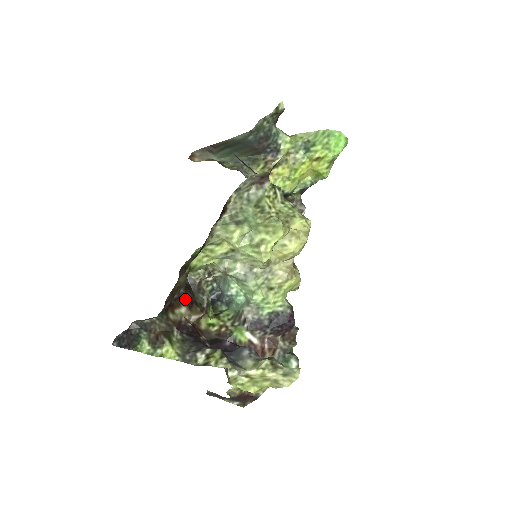
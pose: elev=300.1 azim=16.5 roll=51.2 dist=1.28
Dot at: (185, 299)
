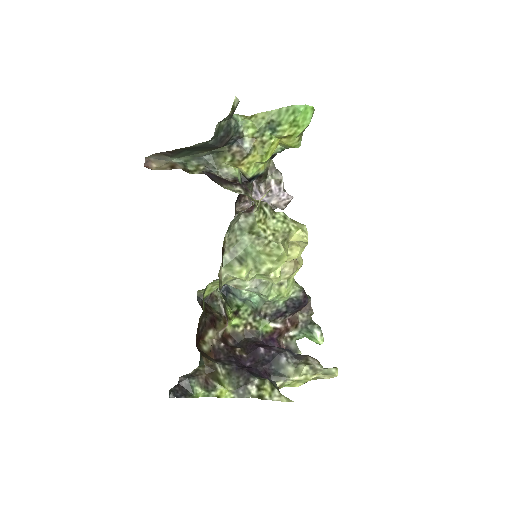
Dot at: (208, 323)
